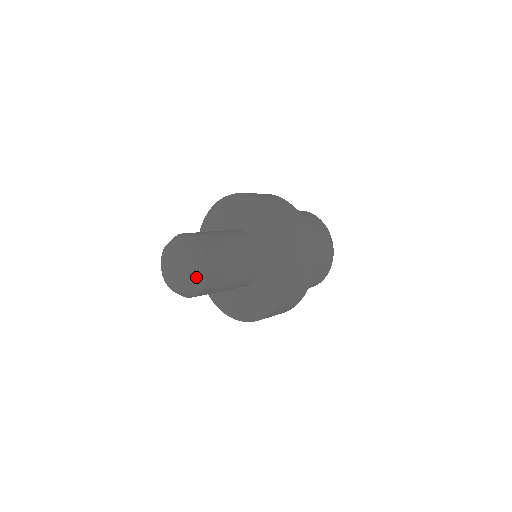
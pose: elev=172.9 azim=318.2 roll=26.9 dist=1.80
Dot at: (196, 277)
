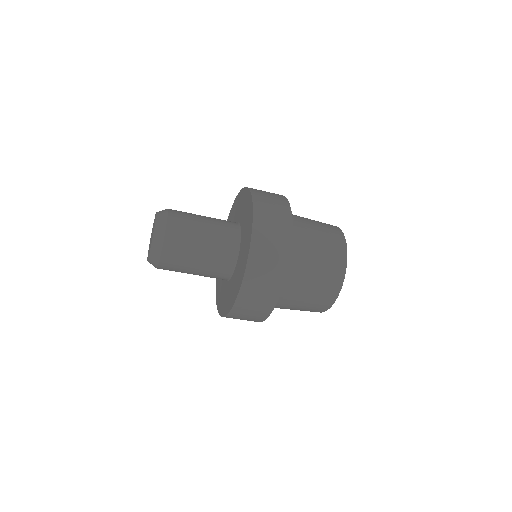
Dot at: (152, 252)
